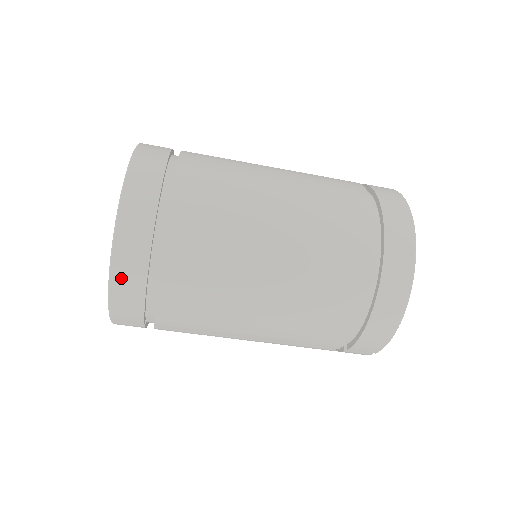
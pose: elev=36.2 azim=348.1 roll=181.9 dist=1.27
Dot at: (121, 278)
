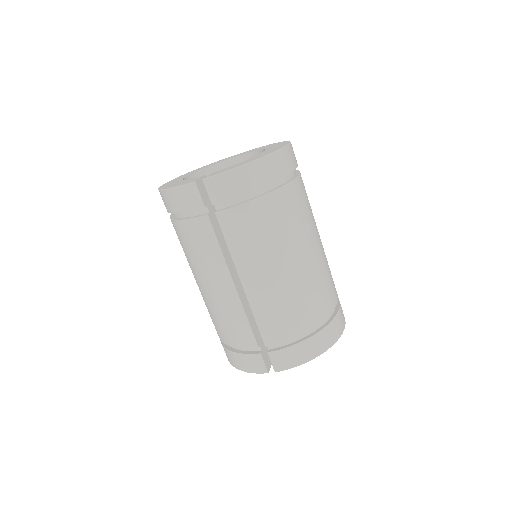
Dot at: (258, 169)
